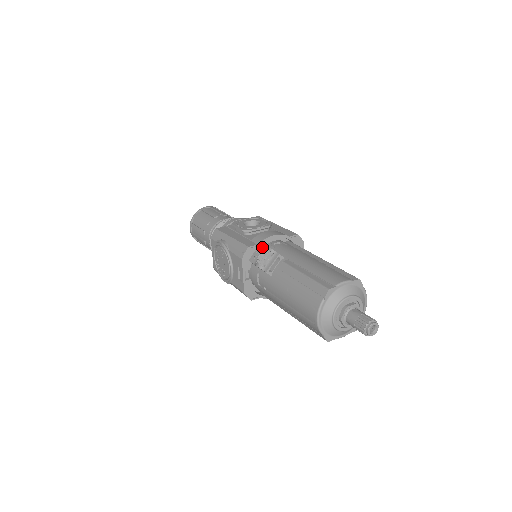
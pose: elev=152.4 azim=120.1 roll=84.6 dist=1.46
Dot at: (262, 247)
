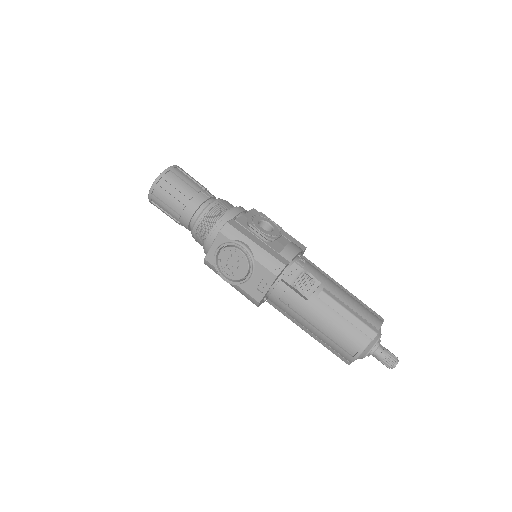
Dot at: (297, 268)
